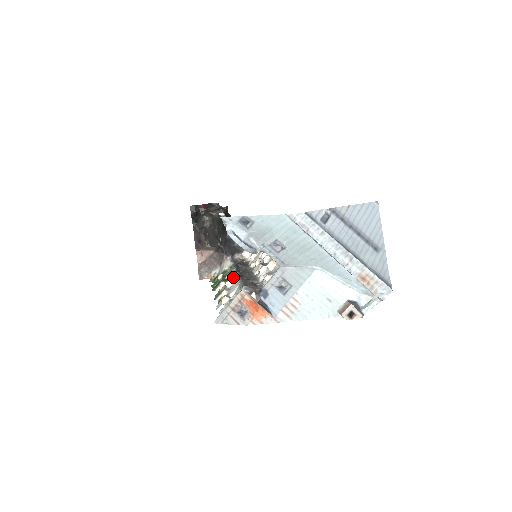
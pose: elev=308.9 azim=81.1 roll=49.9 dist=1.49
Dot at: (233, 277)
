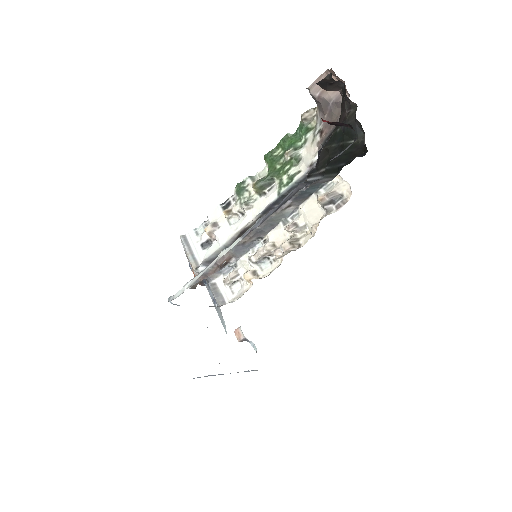
Dot at: (252, 212)
